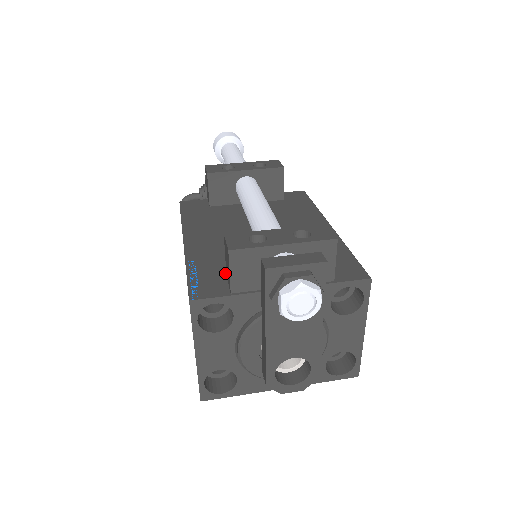
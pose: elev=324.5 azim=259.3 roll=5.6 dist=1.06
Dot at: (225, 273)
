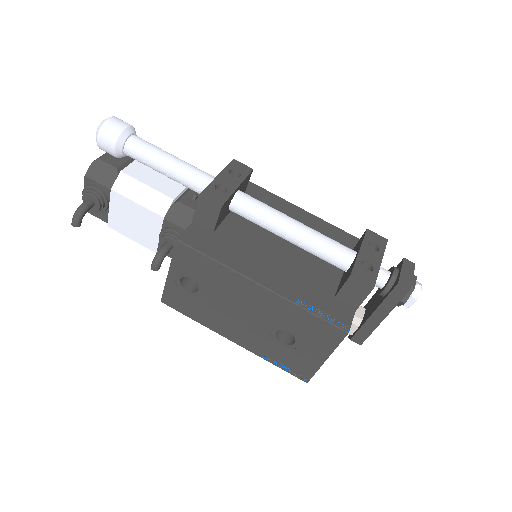
Dot at: (328, 296)
